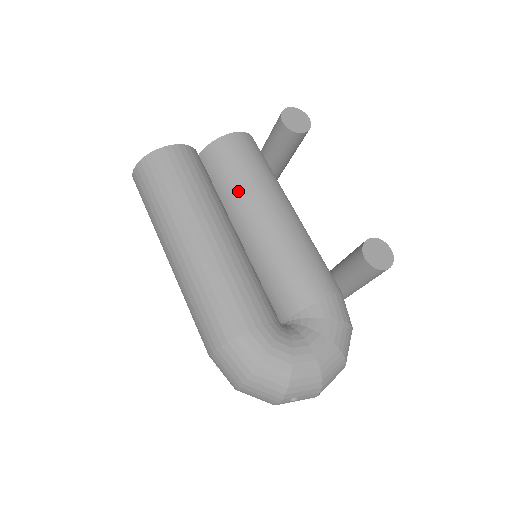
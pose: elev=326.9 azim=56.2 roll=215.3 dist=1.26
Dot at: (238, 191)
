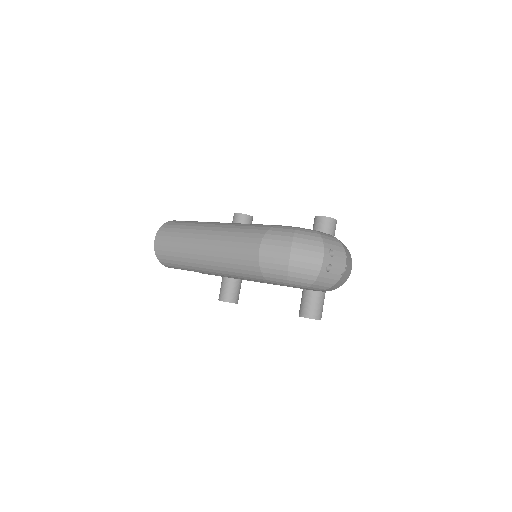
Dot at: occluded
